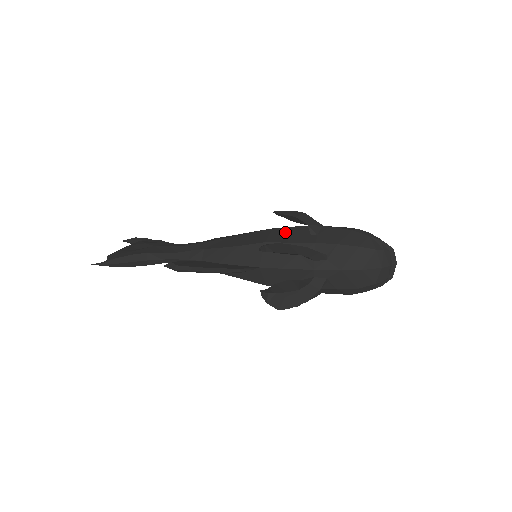
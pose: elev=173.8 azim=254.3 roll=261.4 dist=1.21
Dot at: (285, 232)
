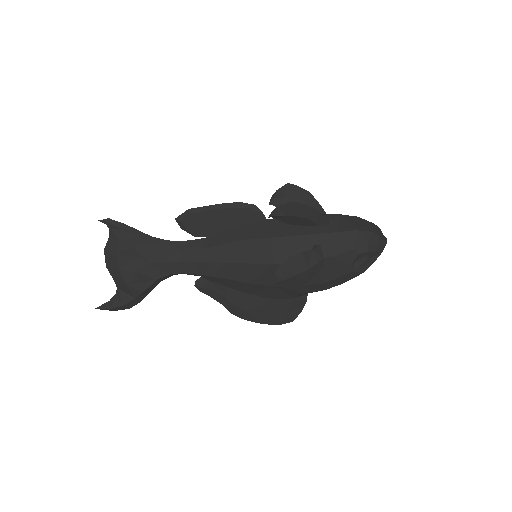
Dot at: occluded
